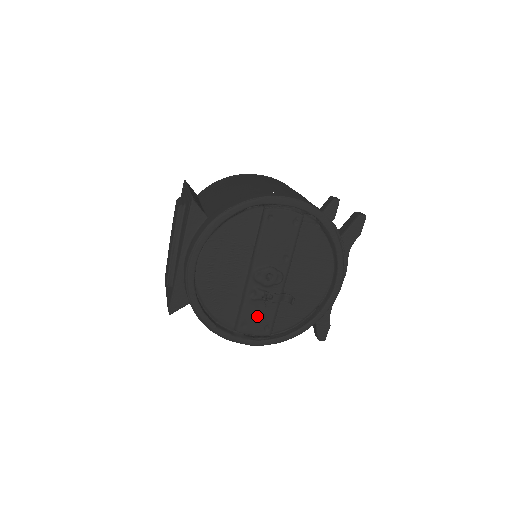
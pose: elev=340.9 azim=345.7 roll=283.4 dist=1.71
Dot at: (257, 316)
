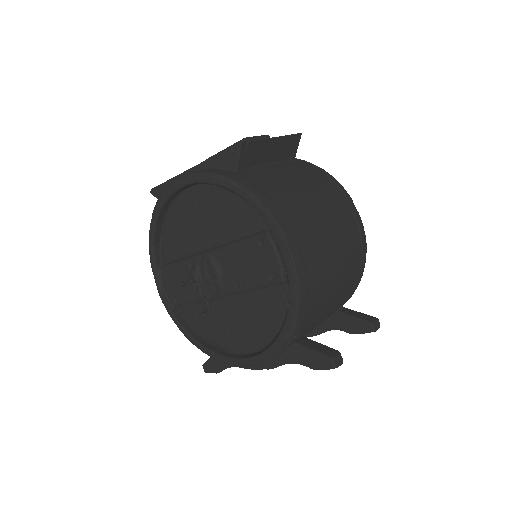
Dot at: occluded
